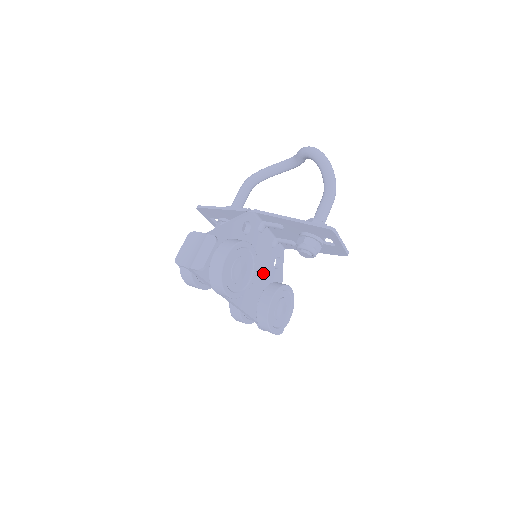
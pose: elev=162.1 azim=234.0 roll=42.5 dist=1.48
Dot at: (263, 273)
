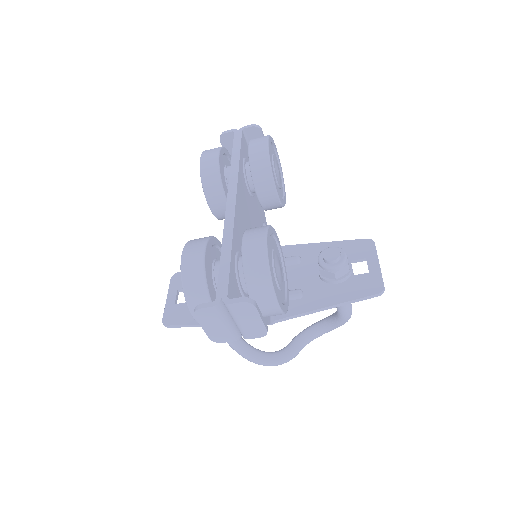
Dot at: occluded
